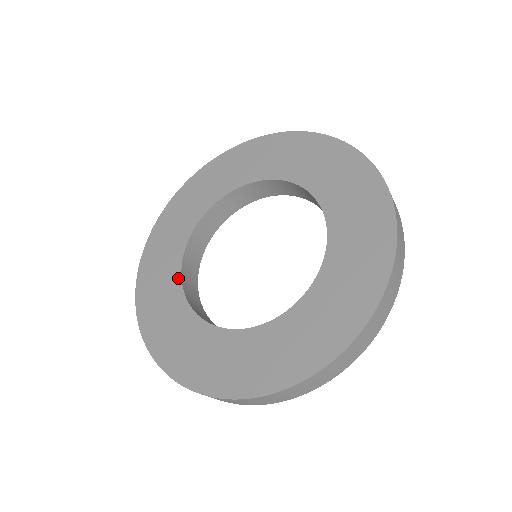
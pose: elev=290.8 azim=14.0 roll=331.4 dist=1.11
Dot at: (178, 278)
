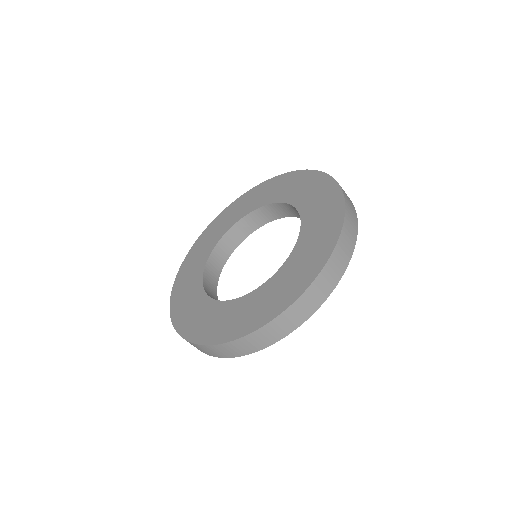
Dot at: (212, 248)
